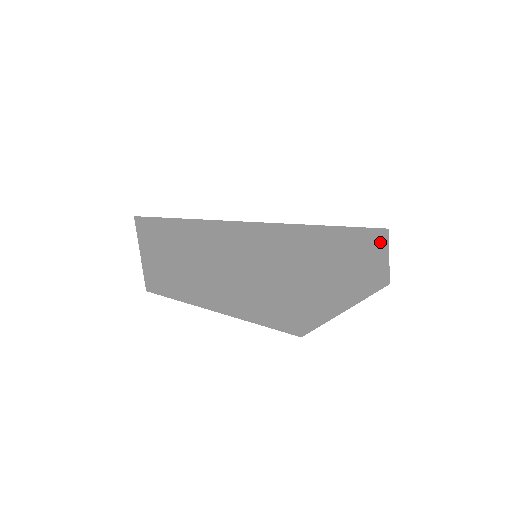
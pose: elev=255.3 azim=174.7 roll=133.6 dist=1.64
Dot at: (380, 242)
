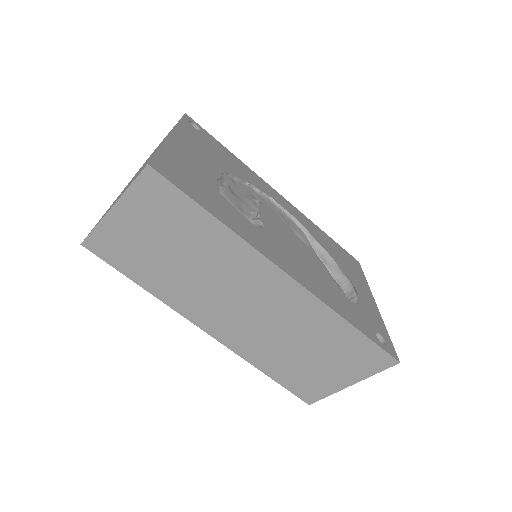
Dot at: occluded
